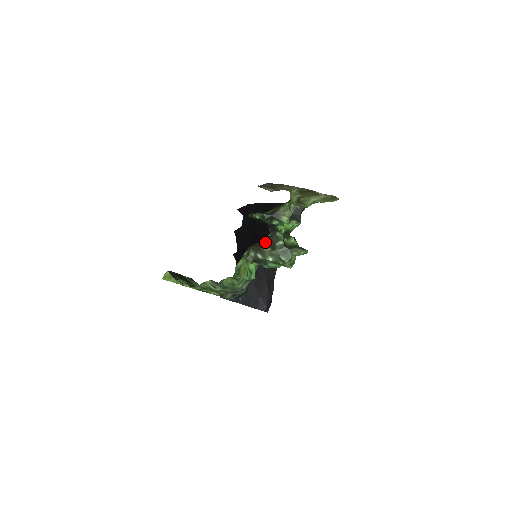
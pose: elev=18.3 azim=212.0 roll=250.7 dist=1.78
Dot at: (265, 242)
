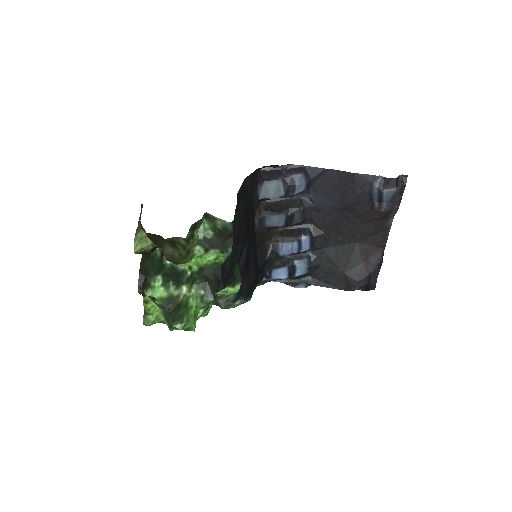
Dot at: occluded
